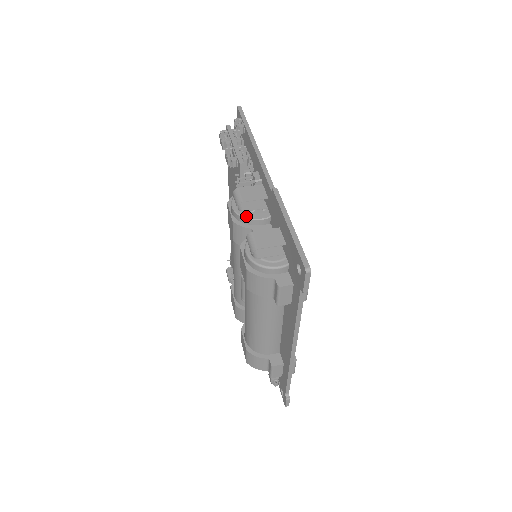
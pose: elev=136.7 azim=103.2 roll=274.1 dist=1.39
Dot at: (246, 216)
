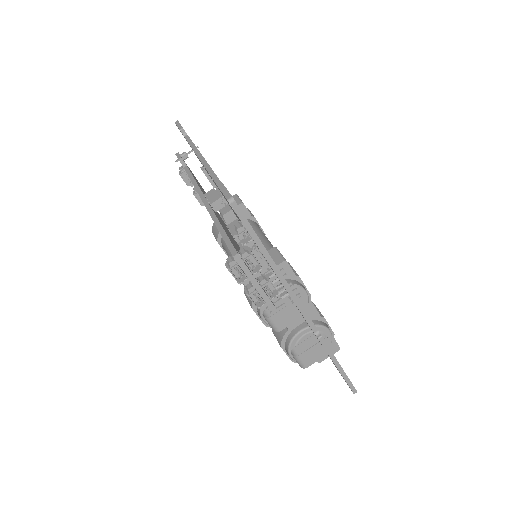
Dot at: occluded
